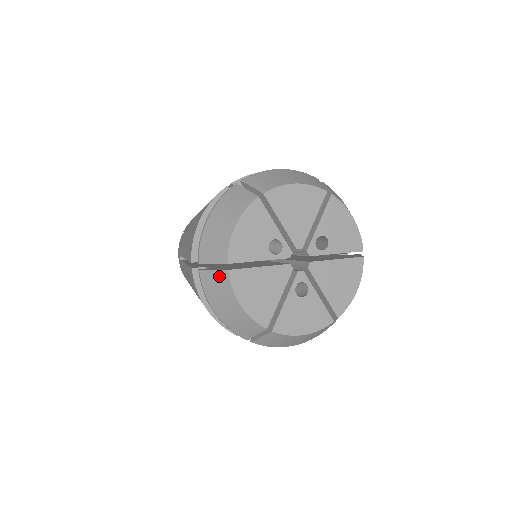
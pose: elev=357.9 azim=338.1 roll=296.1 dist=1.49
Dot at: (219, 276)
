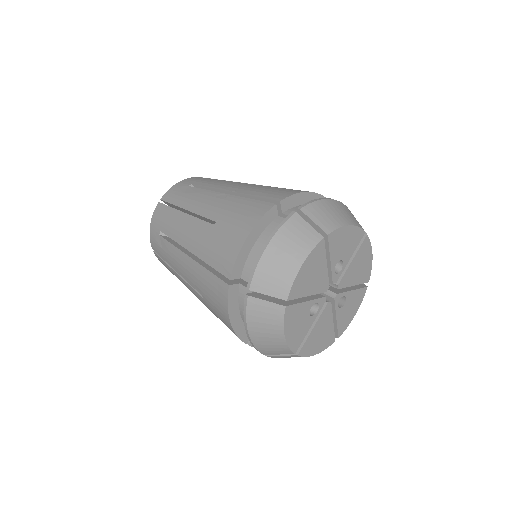
Dot at: occluded
